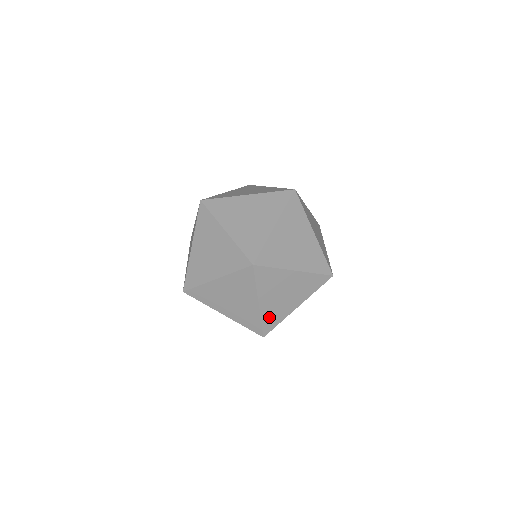
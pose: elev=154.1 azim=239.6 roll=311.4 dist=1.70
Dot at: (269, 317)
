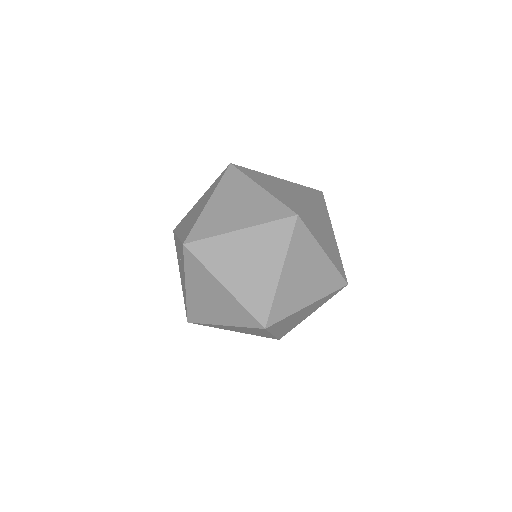
Dot at: (281, 301)
